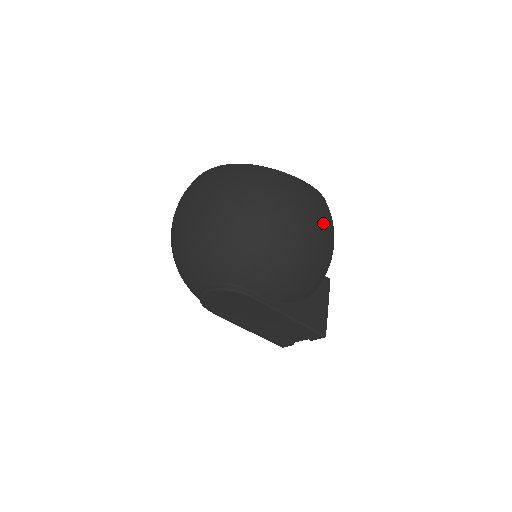
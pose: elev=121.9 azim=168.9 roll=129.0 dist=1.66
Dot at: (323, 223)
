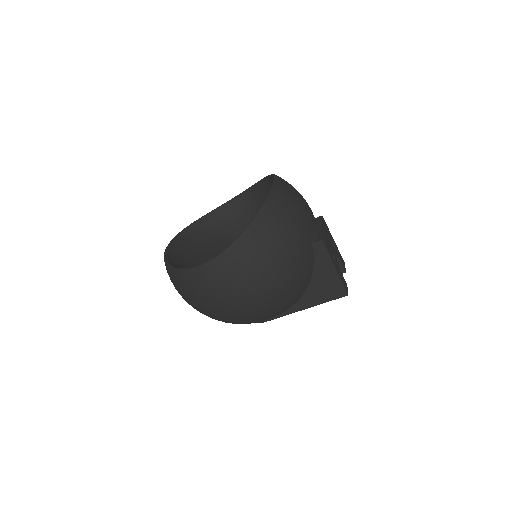
Dot at: (251, 282)
